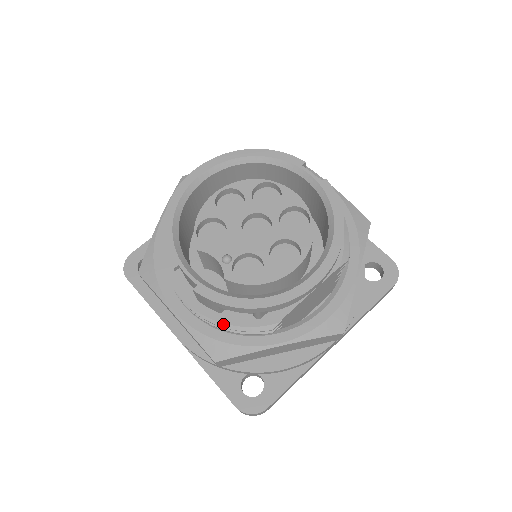
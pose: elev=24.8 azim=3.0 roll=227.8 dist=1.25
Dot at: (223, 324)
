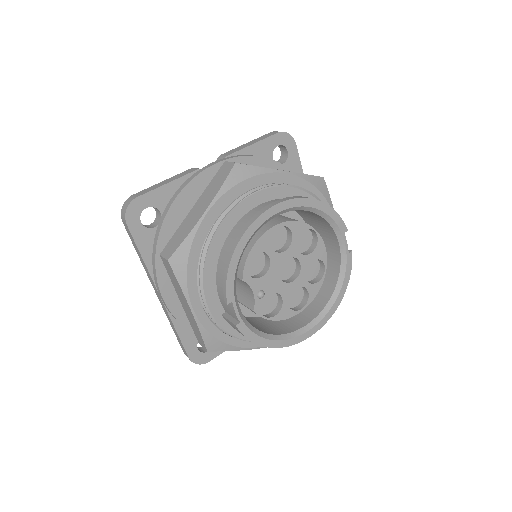
Dot at: (230, 333)
